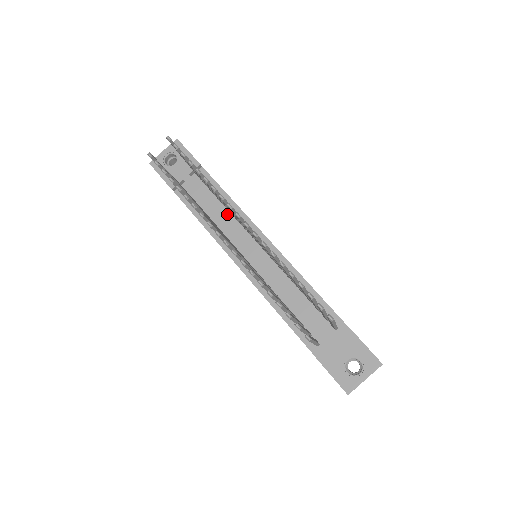
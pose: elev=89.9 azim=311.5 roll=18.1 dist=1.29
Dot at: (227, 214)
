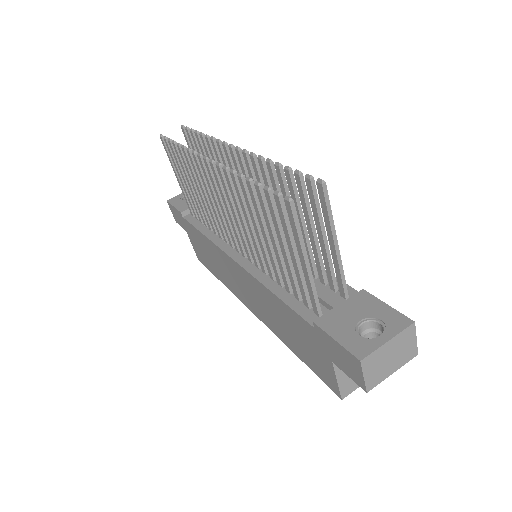
Dot at: occluded
